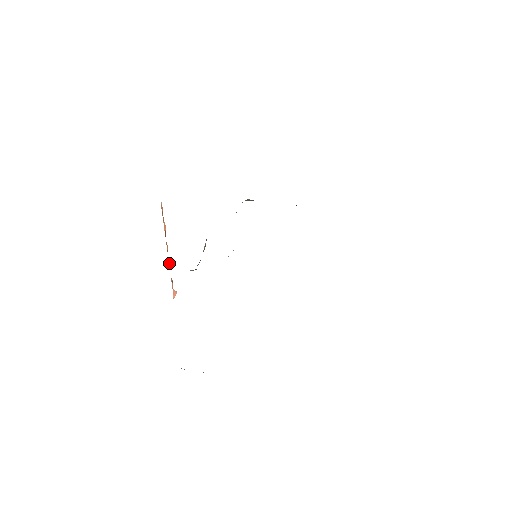
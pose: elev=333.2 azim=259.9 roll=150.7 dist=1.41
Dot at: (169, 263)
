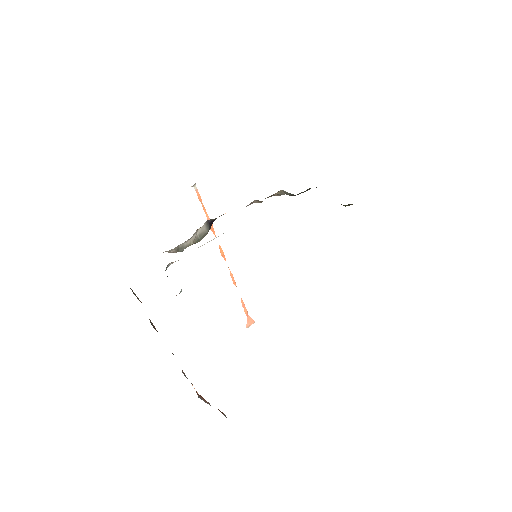
Dot at: (231, 275)
